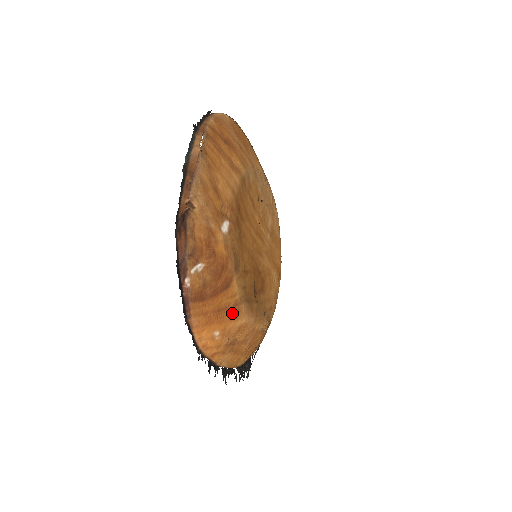
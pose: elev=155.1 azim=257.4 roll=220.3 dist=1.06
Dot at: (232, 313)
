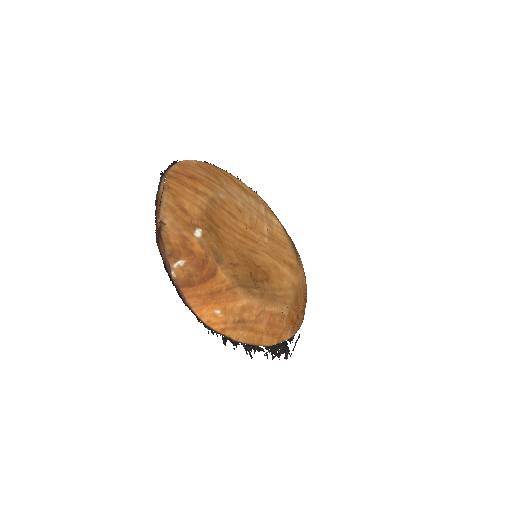
Dot at: (228, 296)
